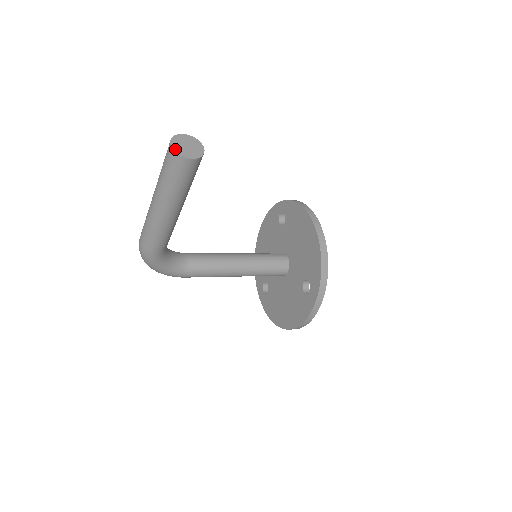
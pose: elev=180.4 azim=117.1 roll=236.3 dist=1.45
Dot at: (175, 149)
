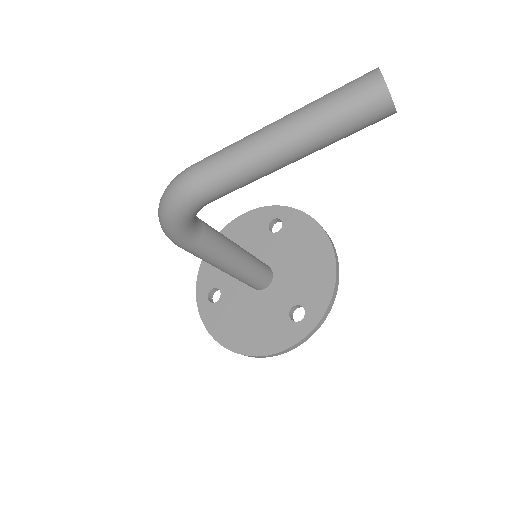
Dot at: (386, 84)
